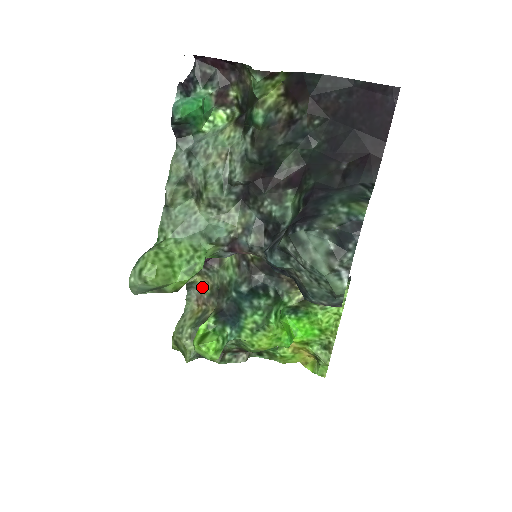
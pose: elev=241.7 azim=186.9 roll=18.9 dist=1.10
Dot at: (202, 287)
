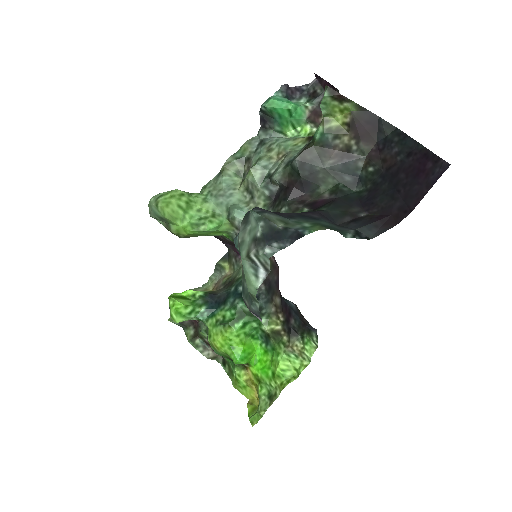
Dot at: (225, 275)
